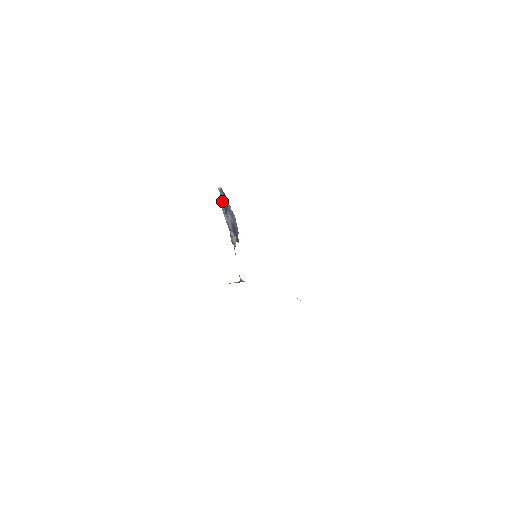
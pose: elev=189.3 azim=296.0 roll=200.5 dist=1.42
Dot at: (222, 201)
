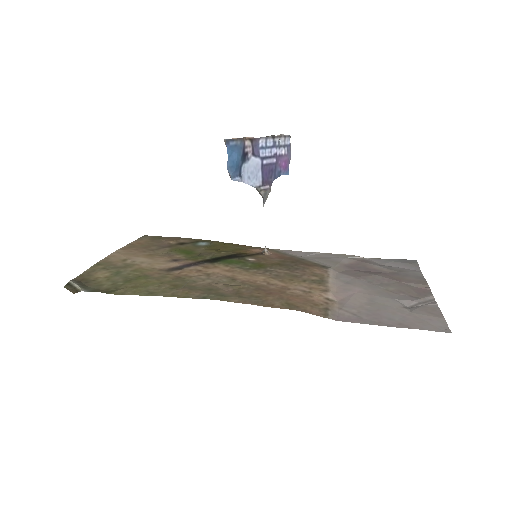
Dot at: (229, 159)
